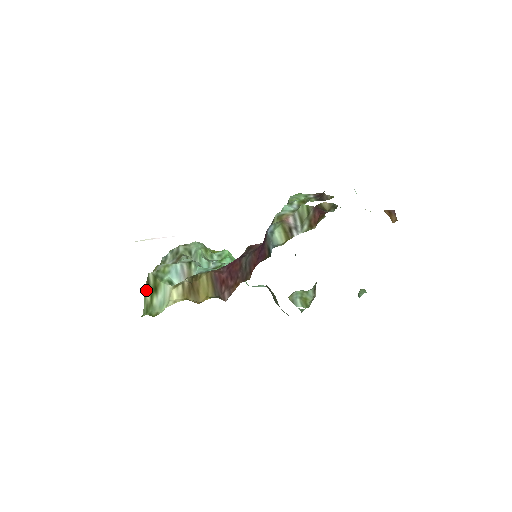
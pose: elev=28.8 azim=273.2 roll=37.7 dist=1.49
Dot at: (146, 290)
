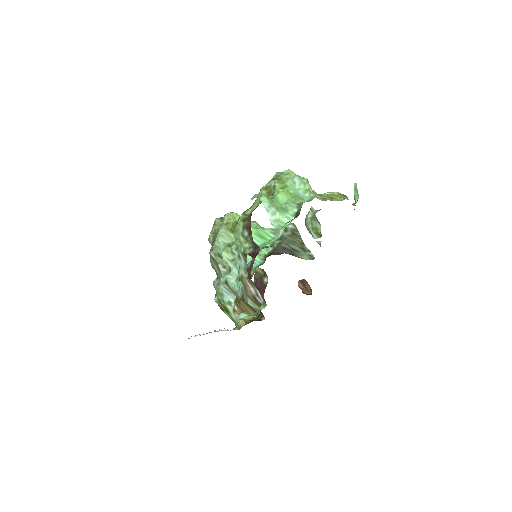
Dot at: (223, 311)
